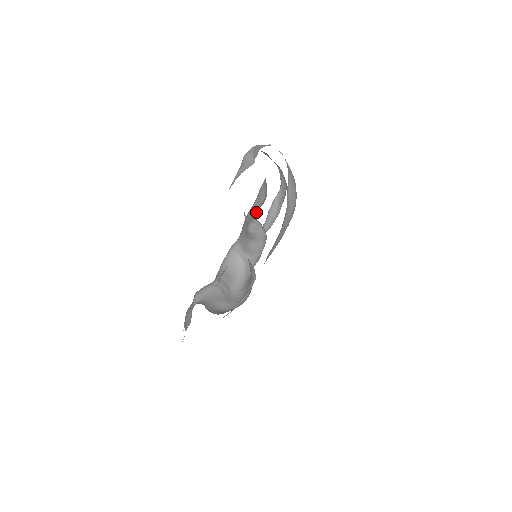
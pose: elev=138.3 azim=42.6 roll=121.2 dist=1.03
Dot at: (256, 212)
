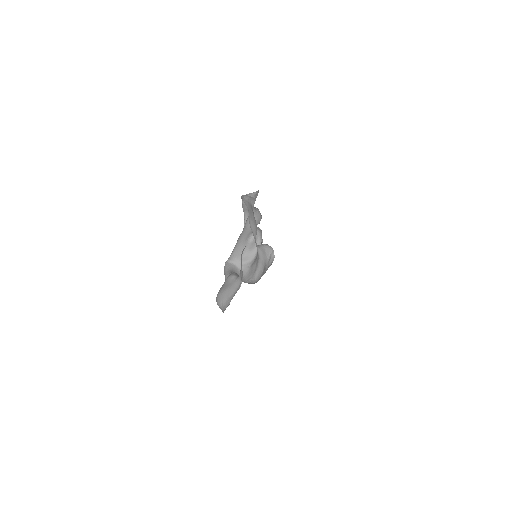
Dot at: occluded
